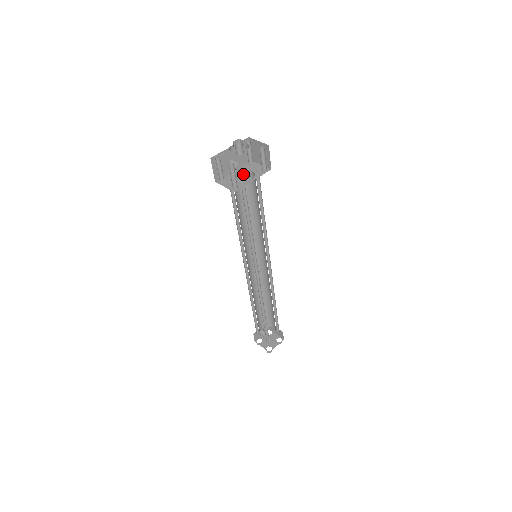
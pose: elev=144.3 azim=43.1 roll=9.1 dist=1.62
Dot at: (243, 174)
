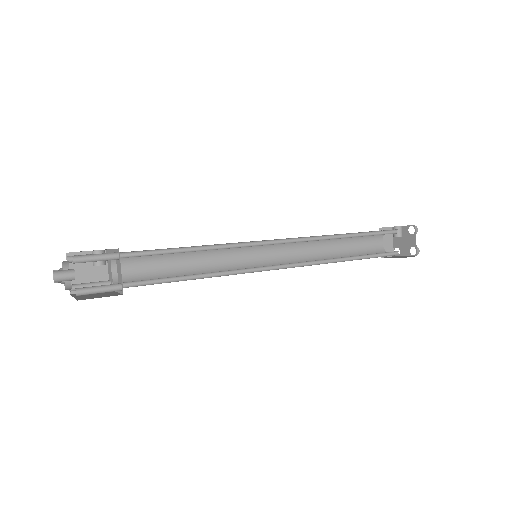
Dot at: (123, 256)
